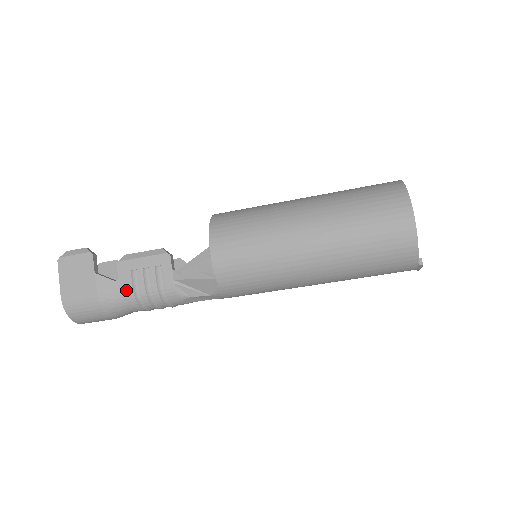
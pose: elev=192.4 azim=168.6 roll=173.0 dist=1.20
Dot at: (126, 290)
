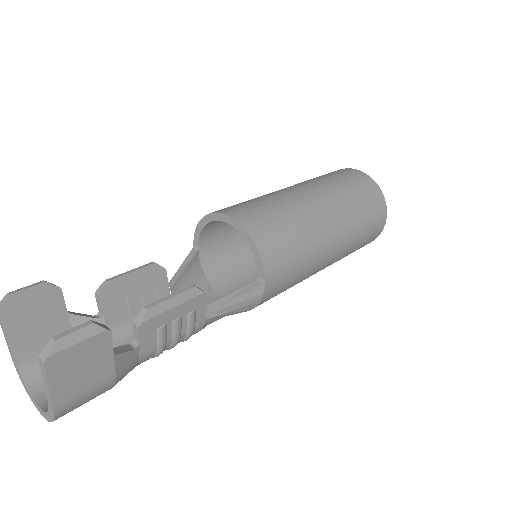
Dot at: (148, 353)
